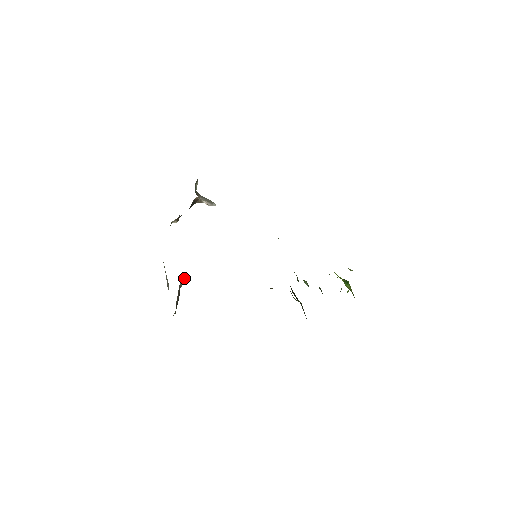
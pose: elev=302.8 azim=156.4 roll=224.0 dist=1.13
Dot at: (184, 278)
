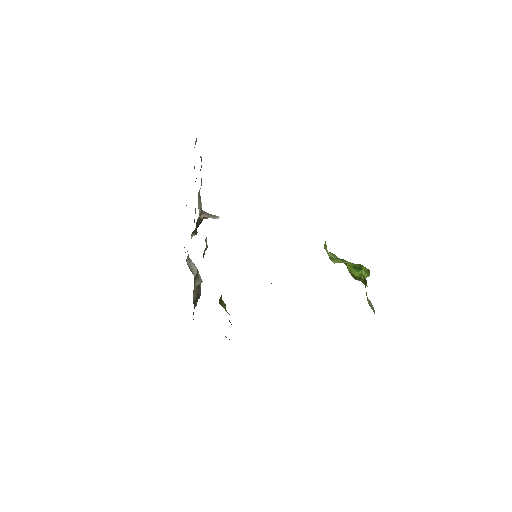
Dot at: (199, 279)
